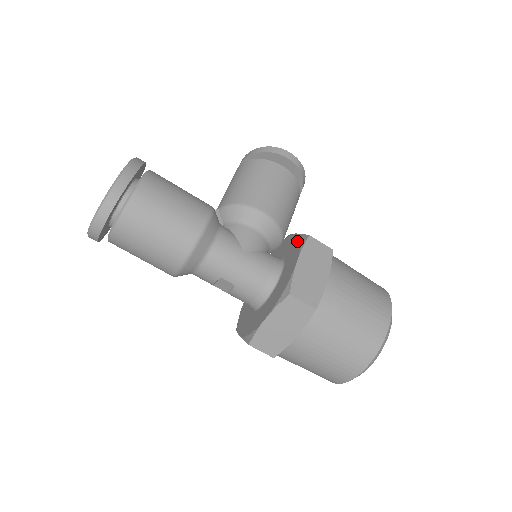
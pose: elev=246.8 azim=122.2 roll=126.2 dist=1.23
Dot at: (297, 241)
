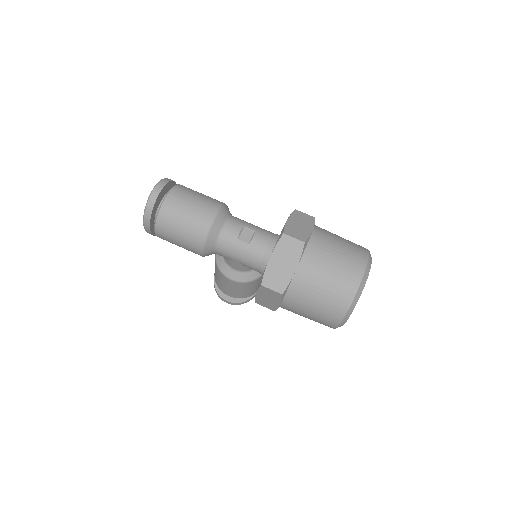
Dot at: occluded
